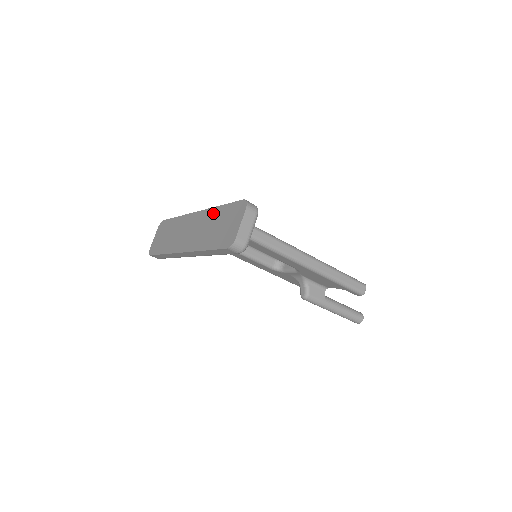
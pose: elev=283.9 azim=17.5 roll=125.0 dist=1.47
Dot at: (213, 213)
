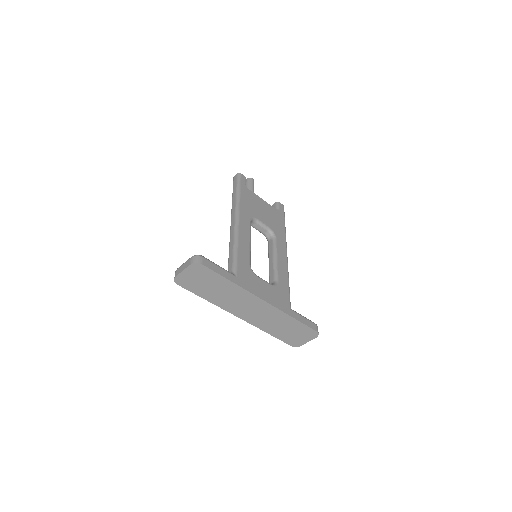
Dot at: (285, 318)
